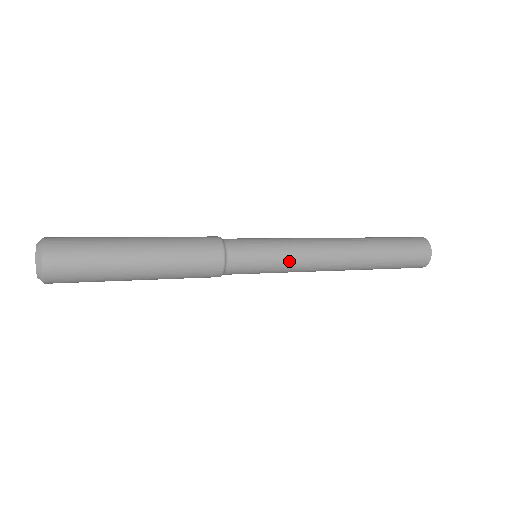
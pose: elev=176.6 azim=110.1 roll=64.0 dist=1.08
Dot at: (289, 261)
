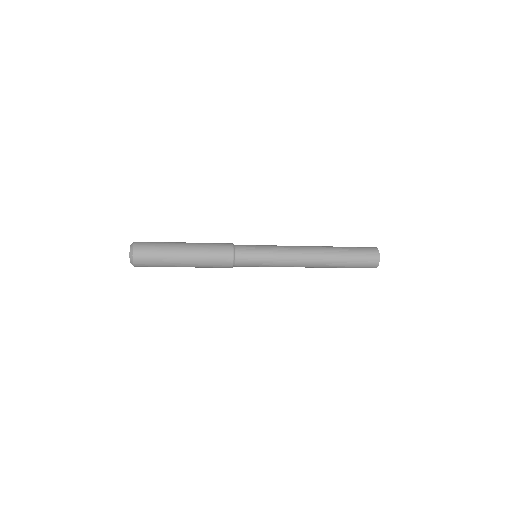
Dot at: (274, 265)
